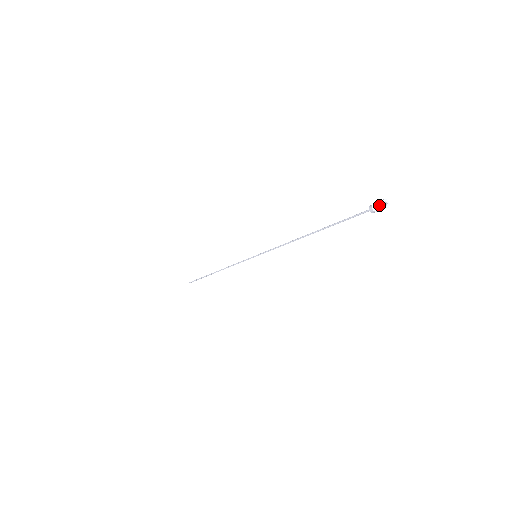
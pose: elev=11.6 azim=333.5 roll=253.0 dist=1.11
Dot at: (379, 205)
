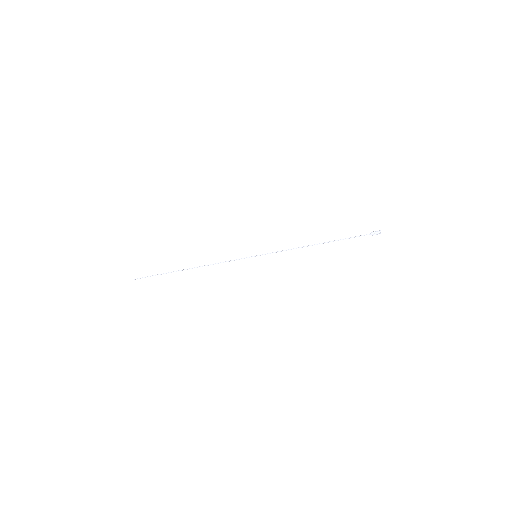
Dot at: (378, 233)
